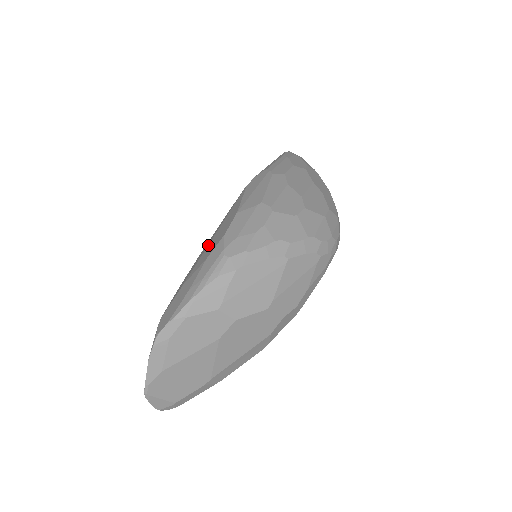
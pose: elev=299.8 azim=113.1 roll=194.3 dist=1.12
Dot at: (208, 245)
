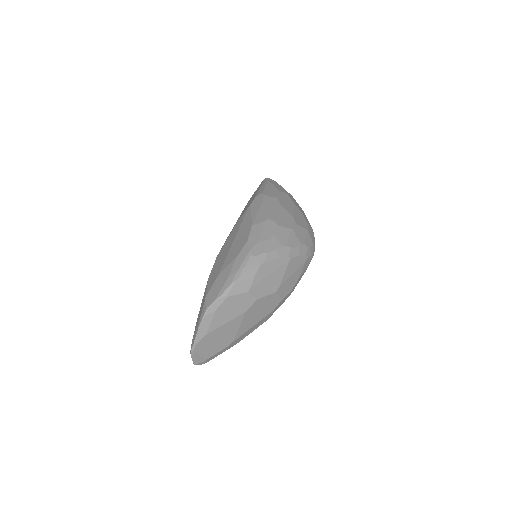
Dot at: (231, 247)
